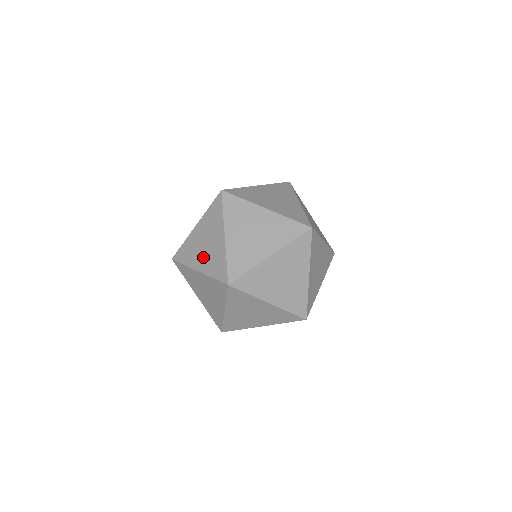
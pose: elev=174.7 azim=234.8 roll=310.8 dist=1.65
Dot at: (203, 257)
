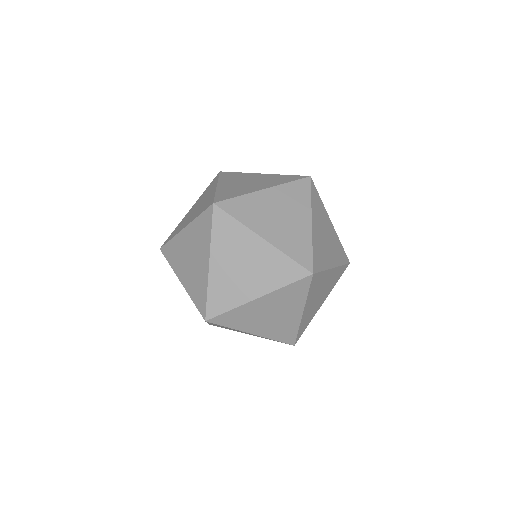
Dot at: occluded
